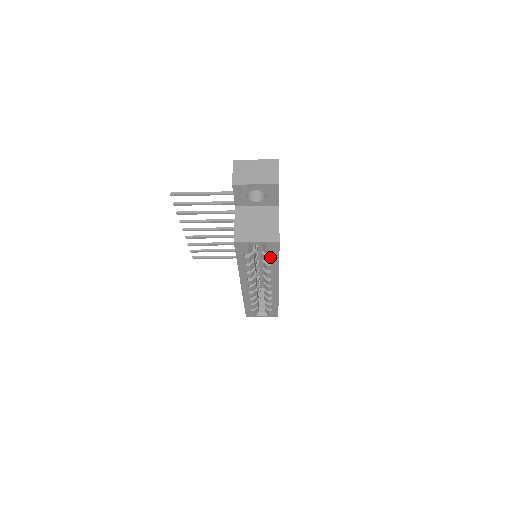
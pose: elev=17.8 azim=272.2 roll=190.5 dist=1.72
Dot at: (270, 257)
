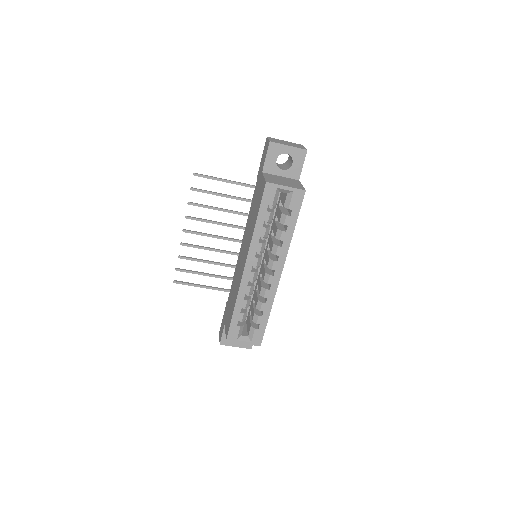
Dot at: (290, 216)
